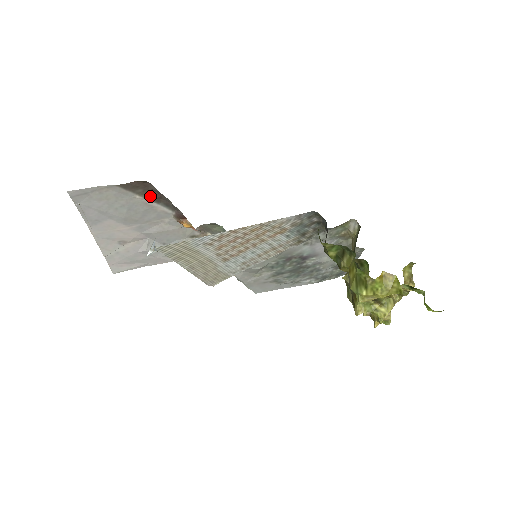
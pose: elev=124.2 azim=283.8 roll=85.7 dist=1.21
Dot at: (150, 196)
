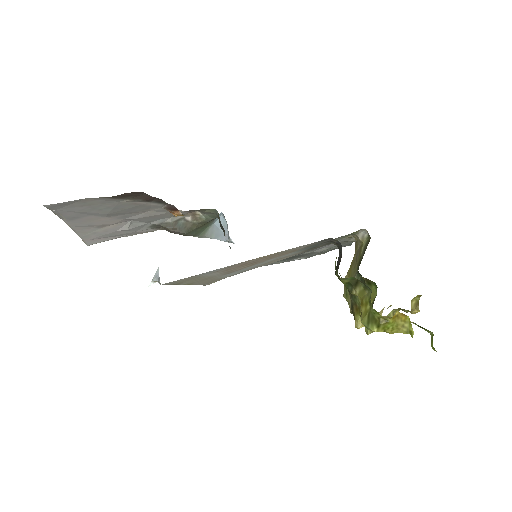
Dot at: (142, 199)
